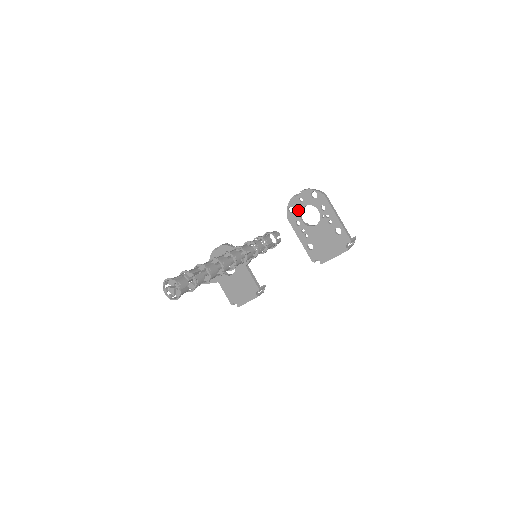
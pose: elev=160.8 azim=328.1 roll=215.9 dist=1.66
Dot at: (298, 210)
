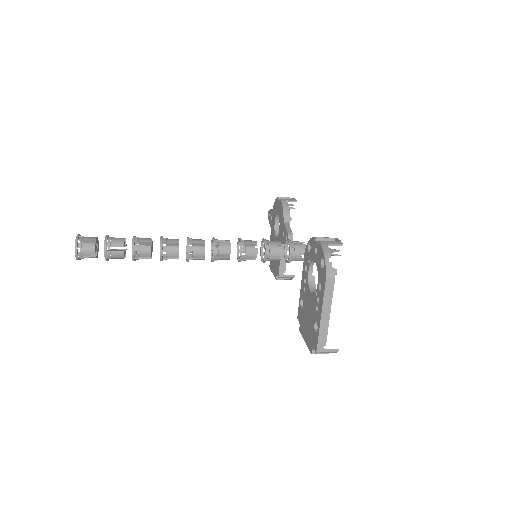
Dot at: (311, 257)
